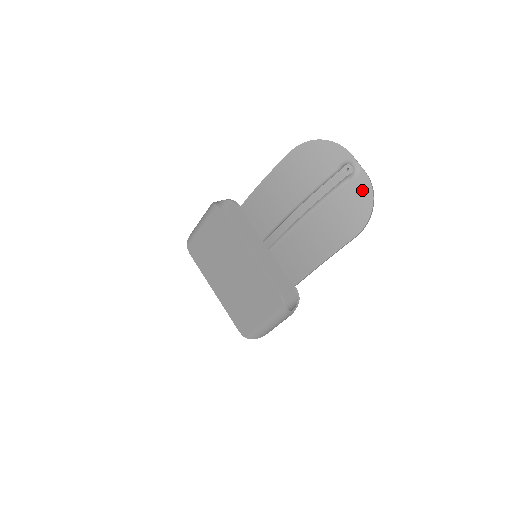
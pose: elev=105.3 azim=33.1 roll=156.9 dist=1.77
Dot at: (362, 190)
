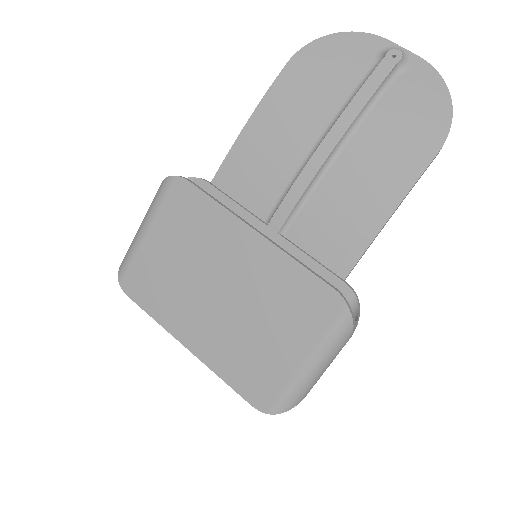
Dot at: (425, 81)
